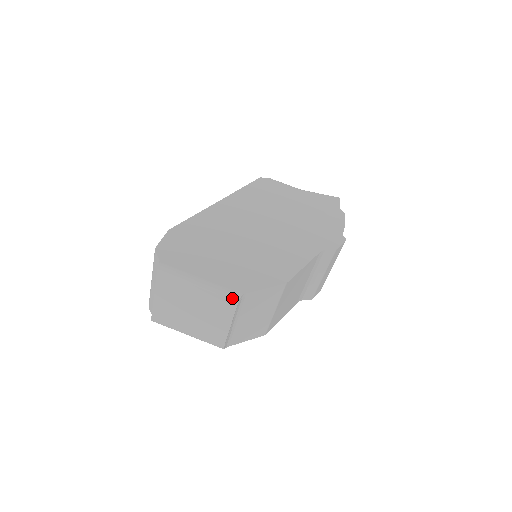
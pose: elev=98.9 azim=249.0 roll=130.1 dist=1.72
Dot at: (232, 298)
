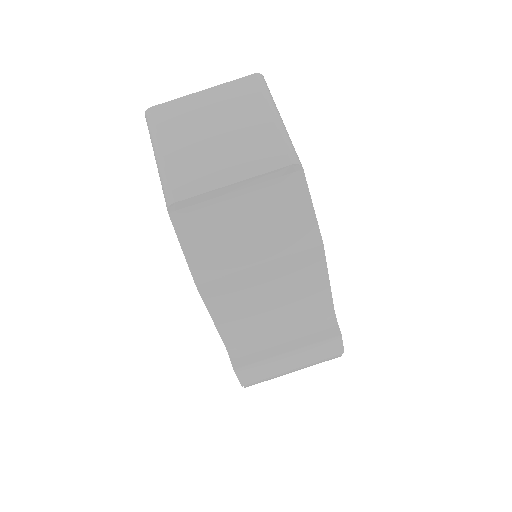
Dot at: (292, 155)
